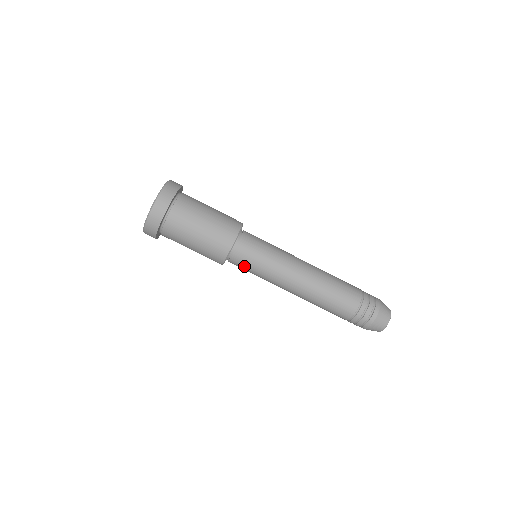
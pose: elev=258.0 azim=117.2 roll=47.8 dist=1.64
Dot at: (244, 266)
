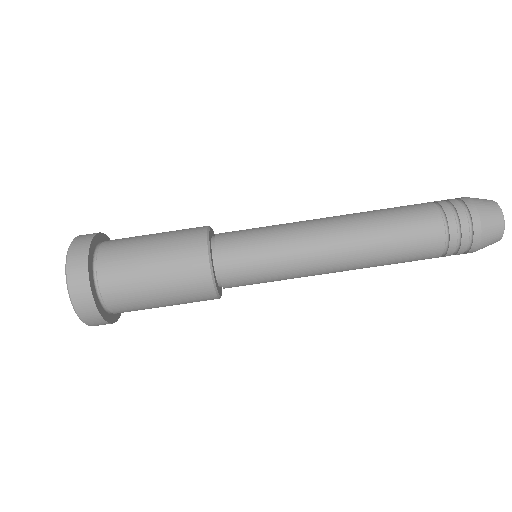
Dot at: (248, 283)
